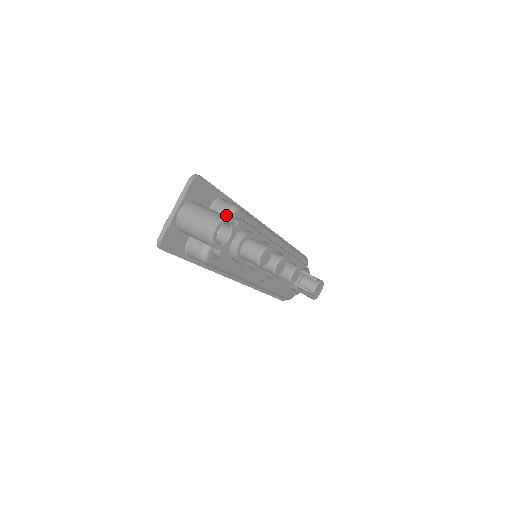
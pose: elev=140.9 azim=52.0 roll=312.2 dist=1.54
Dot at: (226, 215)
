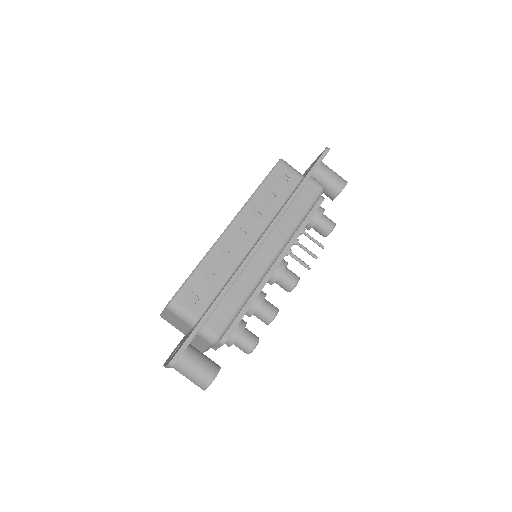
Dot at: (210, 346)
